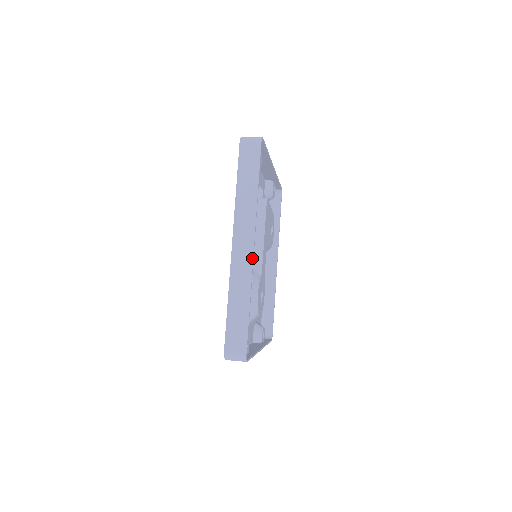
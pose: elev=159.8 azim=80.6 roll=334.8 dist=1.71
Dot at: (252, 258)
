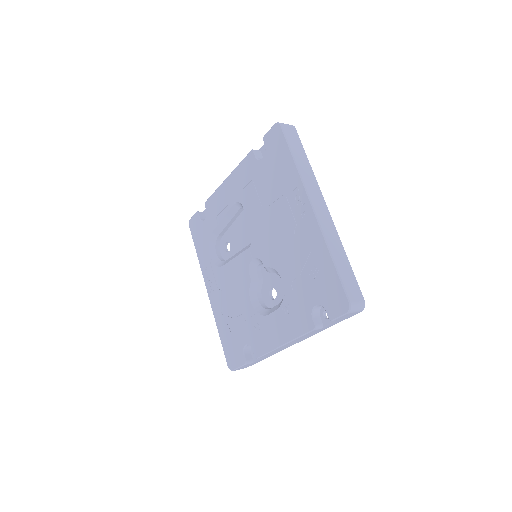
Dot at: (331, 217)
